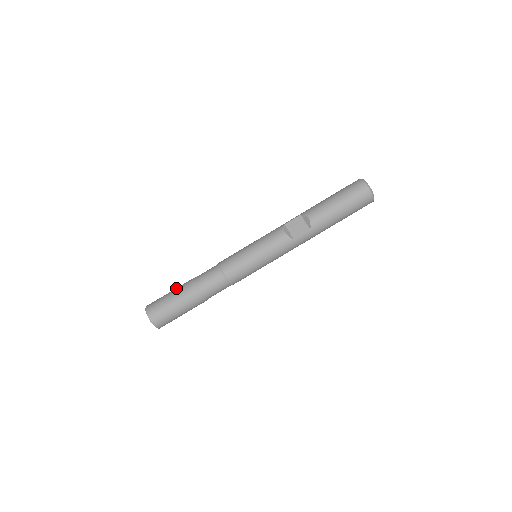
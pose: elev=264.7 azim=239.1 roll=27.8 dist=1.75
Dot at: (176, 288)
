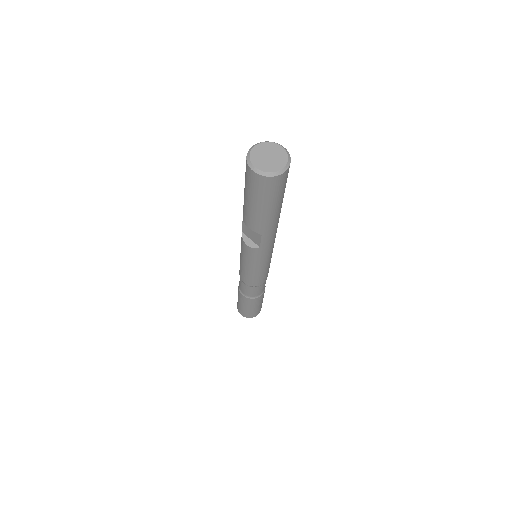
Dot at: occluded
